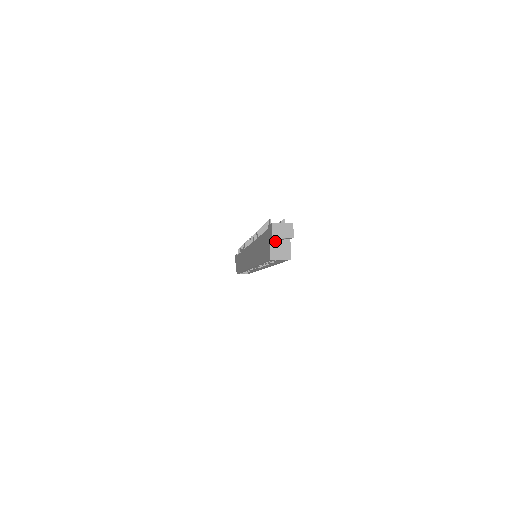
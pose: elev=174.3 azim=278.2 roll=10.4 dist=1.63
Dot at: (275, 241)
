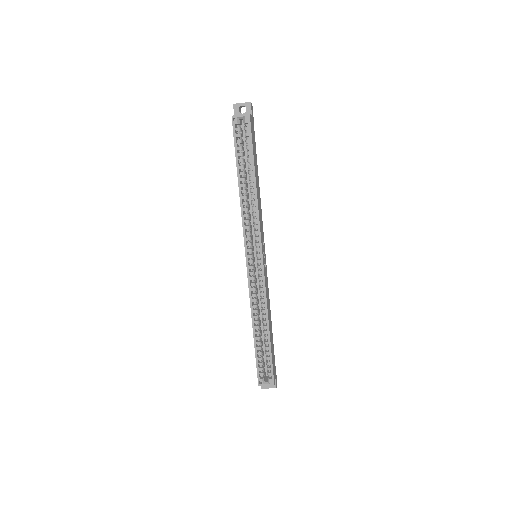
Dot at: occluded
